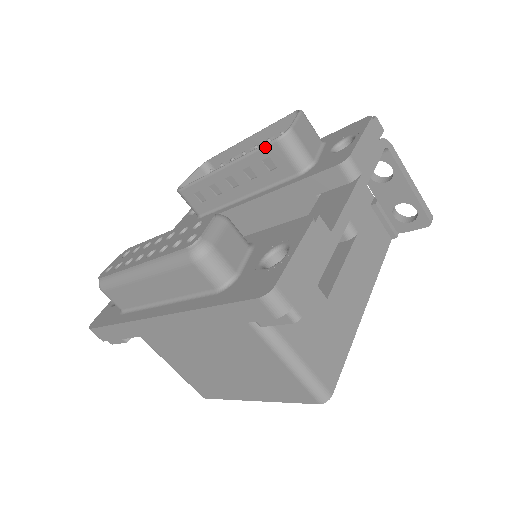
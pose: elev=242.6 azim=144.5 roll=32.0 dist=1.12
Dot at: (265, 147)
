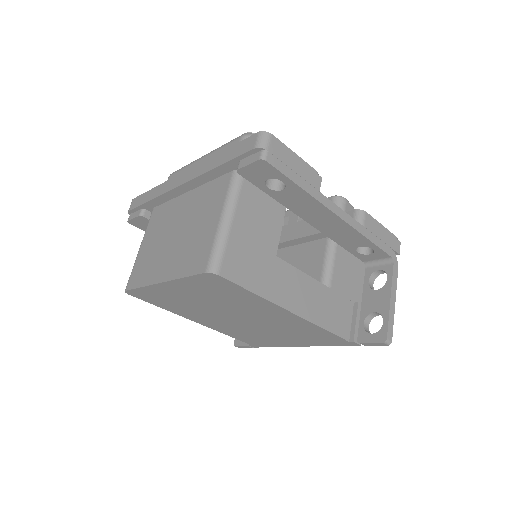
Dot at: occluded
